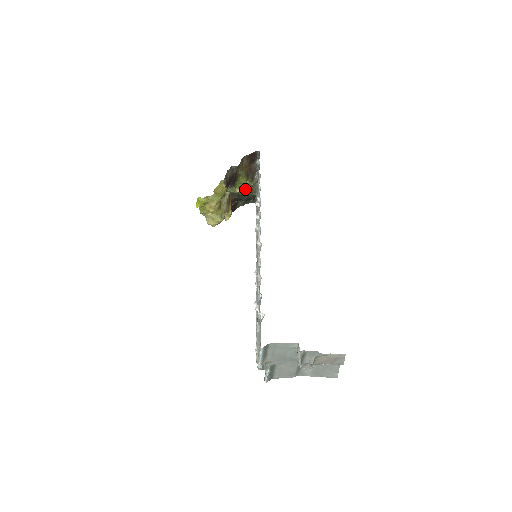
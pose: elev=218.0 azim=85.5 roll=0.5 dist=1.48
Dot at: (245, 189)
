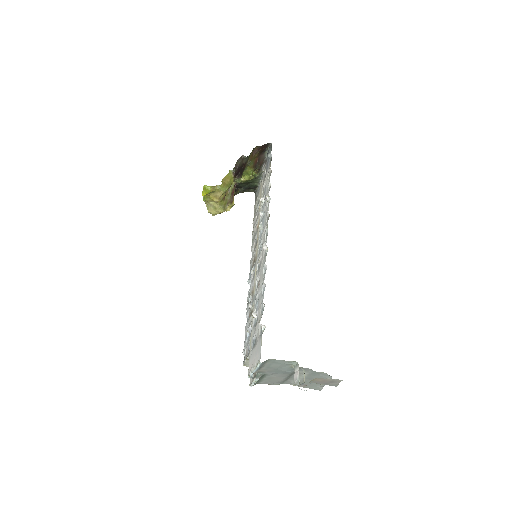
Dot at: (249, 179)
